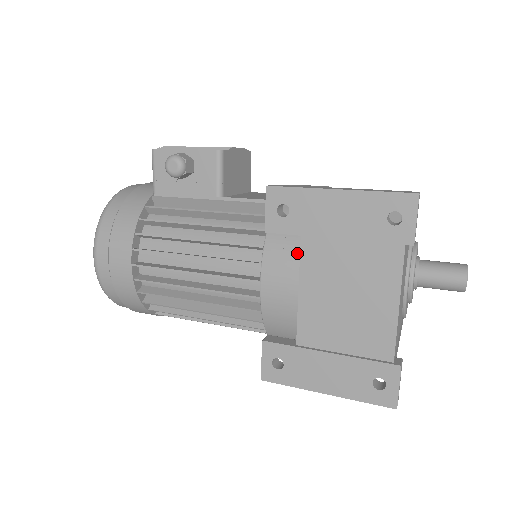
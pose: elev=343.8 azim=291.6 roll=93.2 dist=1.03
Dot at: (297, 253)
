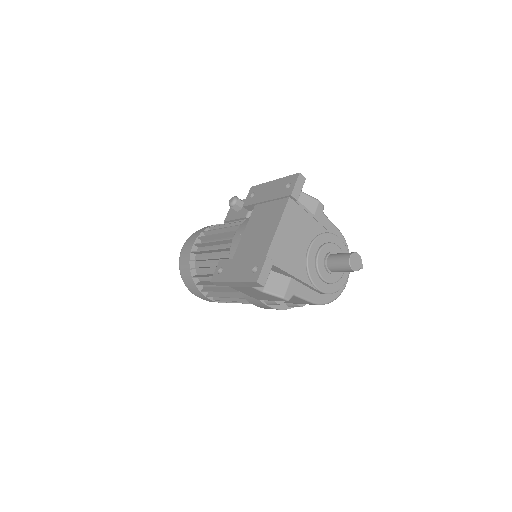
Dot at: occluded
